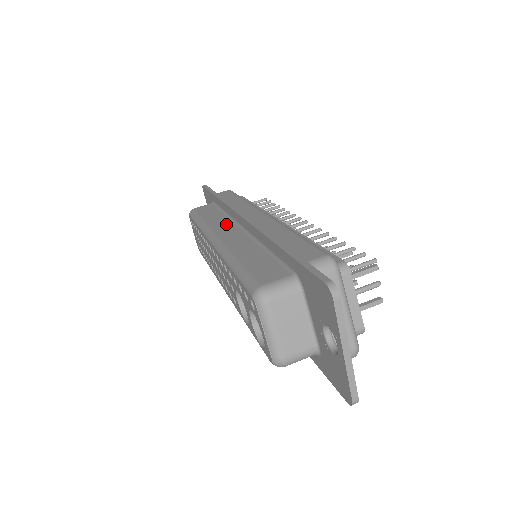
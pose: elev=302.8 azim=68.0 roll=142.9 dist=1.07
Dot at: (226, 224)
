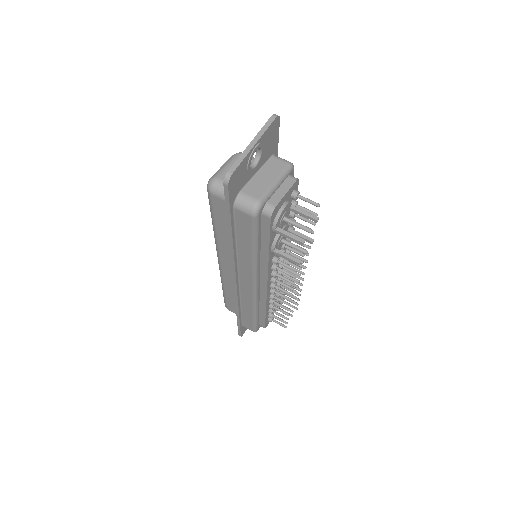
Dot at: occluded
